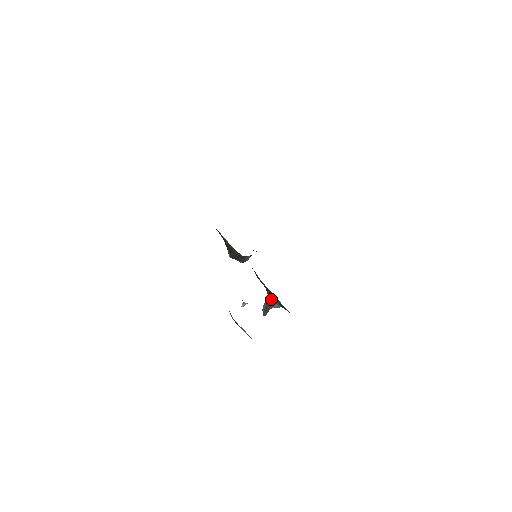
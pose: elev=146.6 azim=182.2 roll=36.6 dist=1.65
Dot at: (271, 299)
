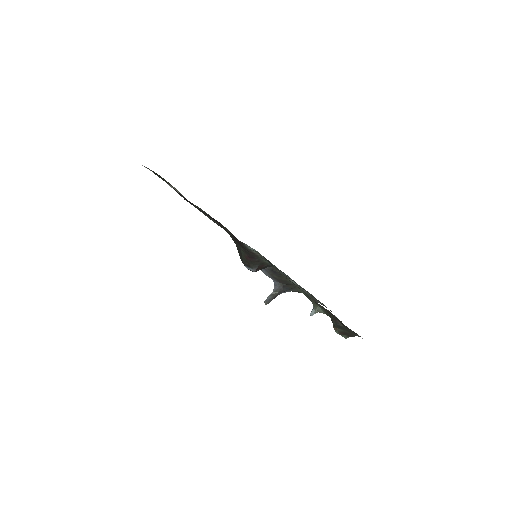
Dot at: (284, 290)
